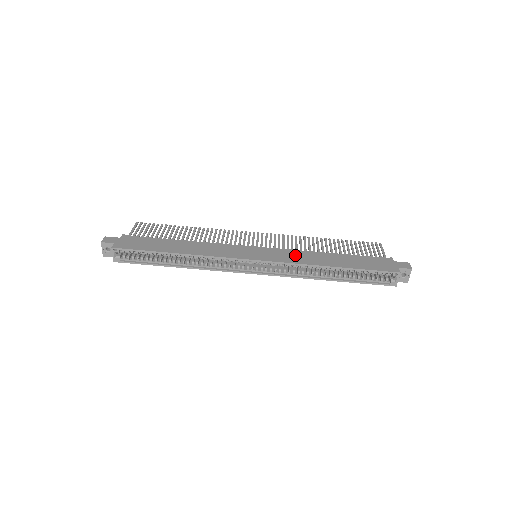
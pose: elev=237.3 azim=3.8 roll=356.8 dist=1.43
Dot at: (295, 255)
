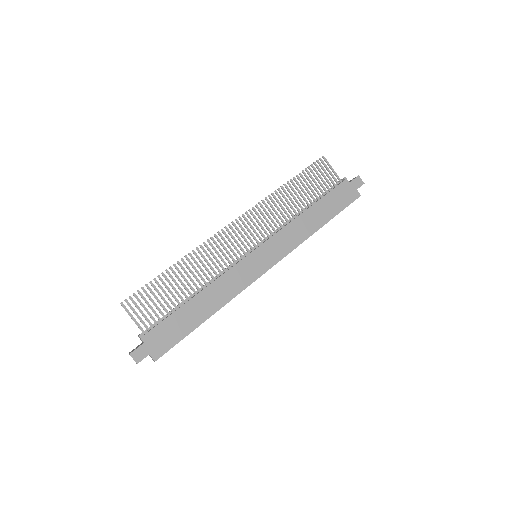
Dot at: (288, 236)
